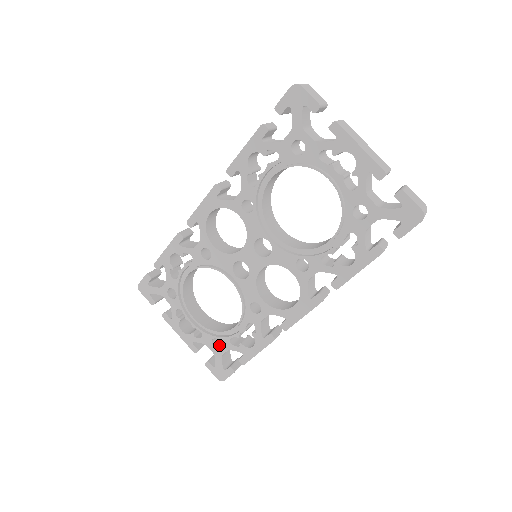
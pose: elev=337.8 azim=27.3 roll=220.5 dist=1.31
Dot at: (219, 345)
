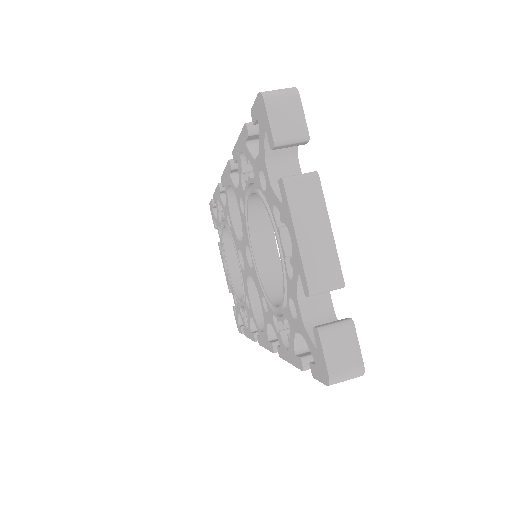
Dot at: occluded
